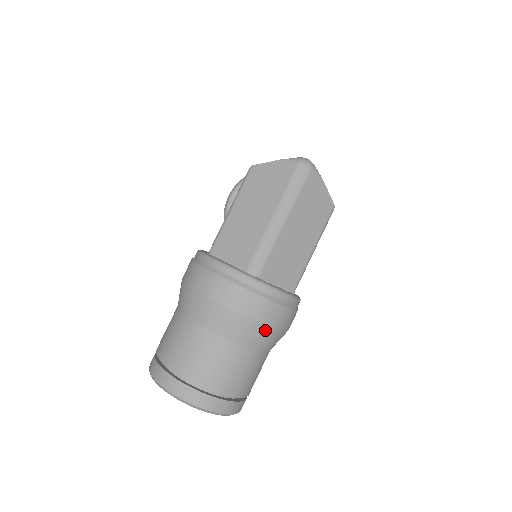
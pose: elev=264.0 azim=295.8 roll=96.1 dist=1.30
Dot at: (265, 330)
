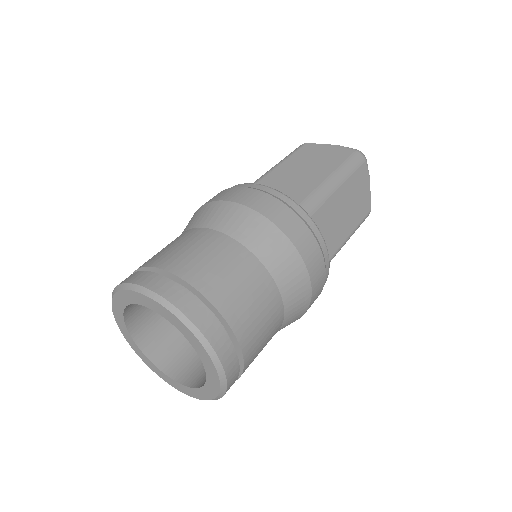
Dot at: (302, 276)
